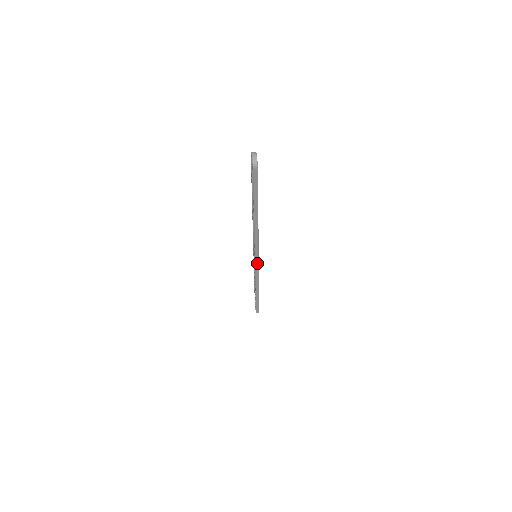
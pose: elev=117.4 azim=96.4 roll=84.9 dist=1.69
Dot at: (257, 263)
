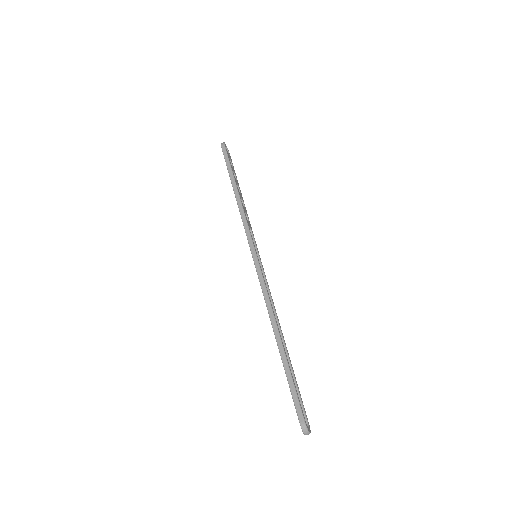
Dot at: (258, 258)
